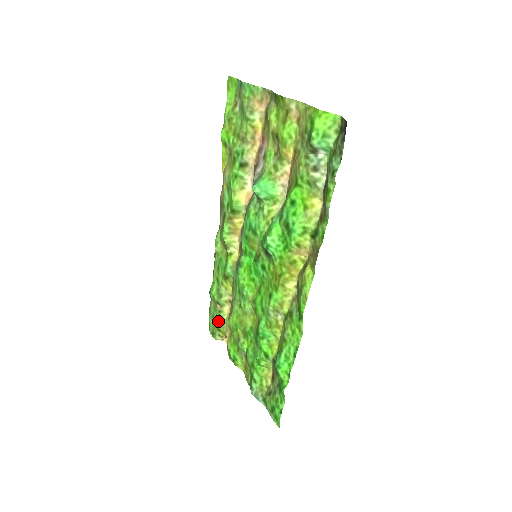
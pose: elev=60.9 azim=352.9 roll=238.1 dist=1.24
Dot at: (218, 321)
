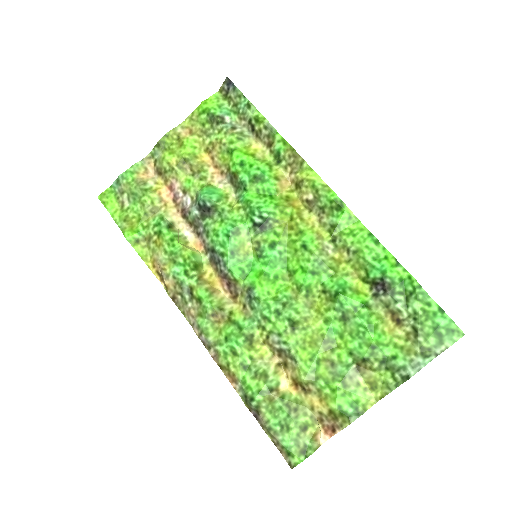
Dot at: (292, 415)
